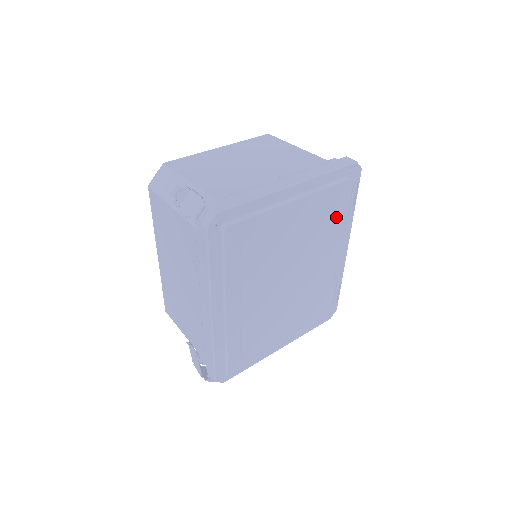
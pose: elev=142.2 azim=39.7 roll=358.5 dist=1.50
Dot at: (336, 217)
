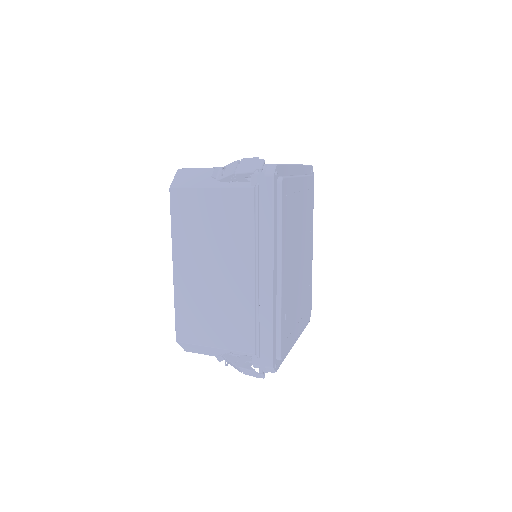
Dot at: (311, 207)
